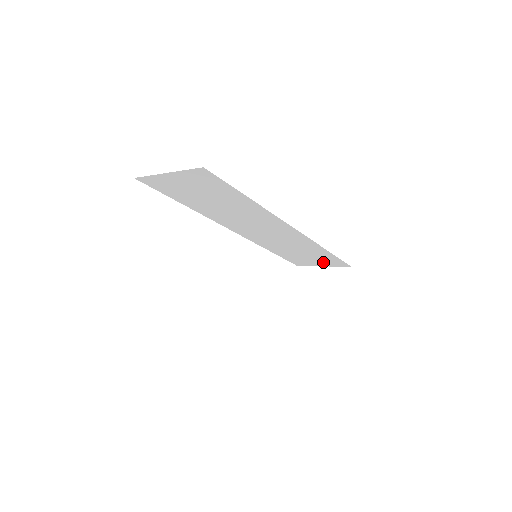
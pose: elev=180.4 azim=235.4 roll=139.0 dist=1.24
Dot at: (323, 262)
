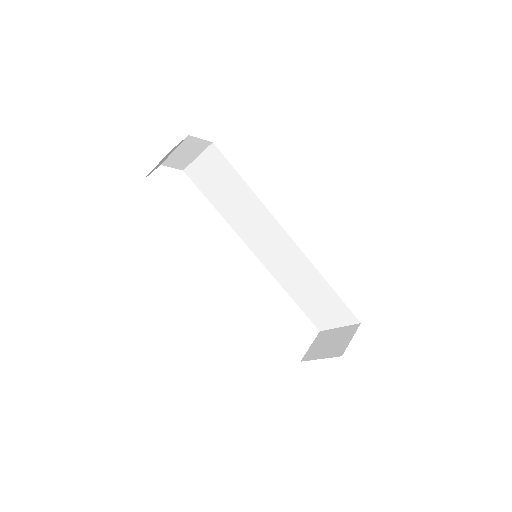
Dot at: (335, 315)
